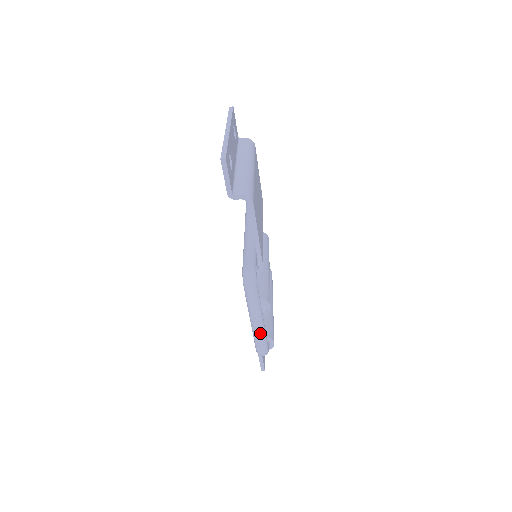
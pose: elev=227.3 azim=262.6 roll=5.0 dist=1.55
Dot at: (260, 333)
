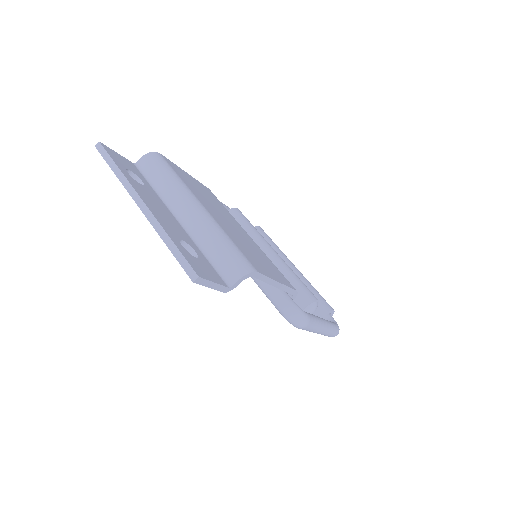
Dot at: (329, 331)
